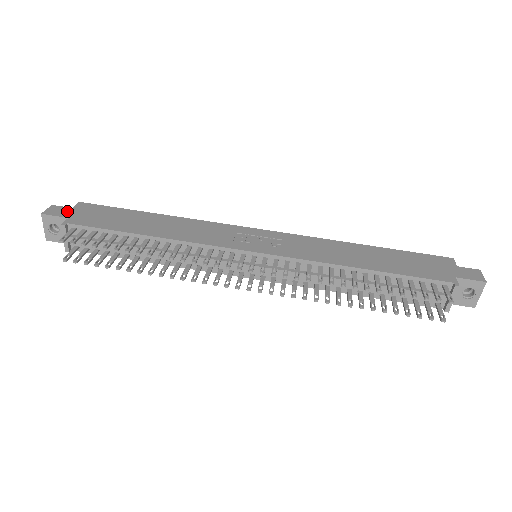
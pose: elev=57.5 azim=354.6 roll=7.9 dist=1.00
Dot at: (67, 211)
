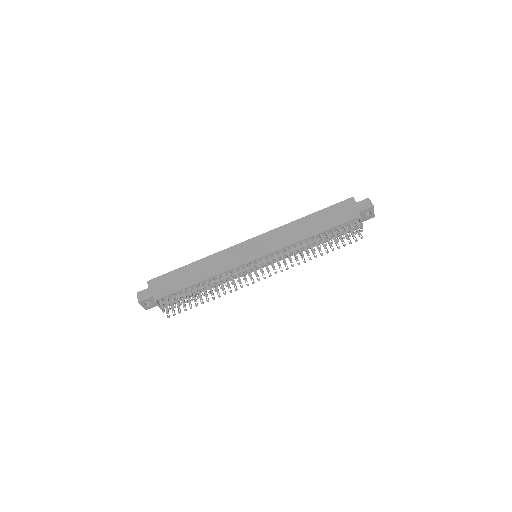
Dot at: (148, 292)
